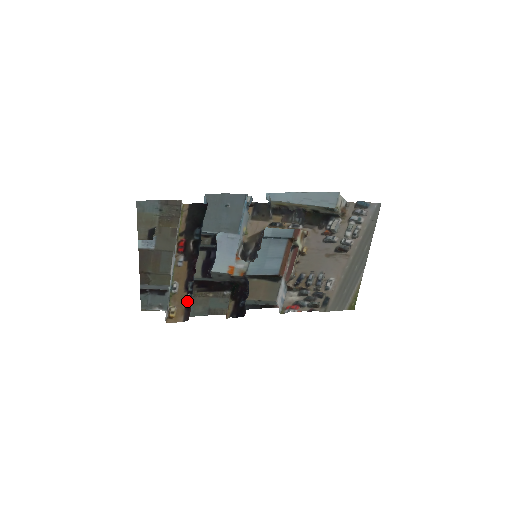
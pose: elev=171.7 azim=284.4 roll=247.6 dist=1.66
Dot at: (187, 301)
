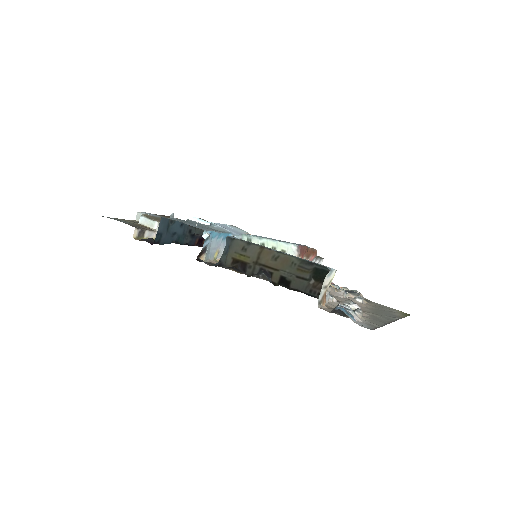
Dot at: occluded
